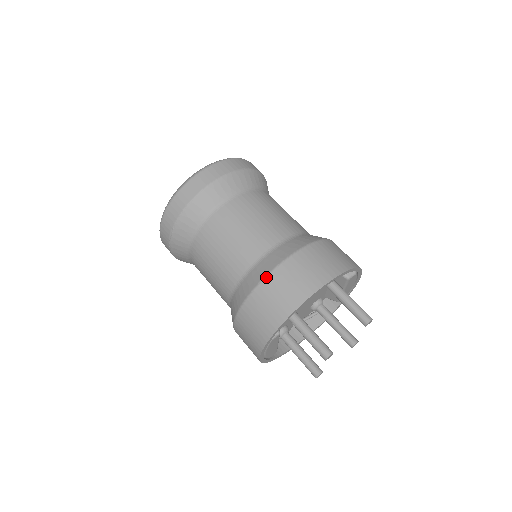
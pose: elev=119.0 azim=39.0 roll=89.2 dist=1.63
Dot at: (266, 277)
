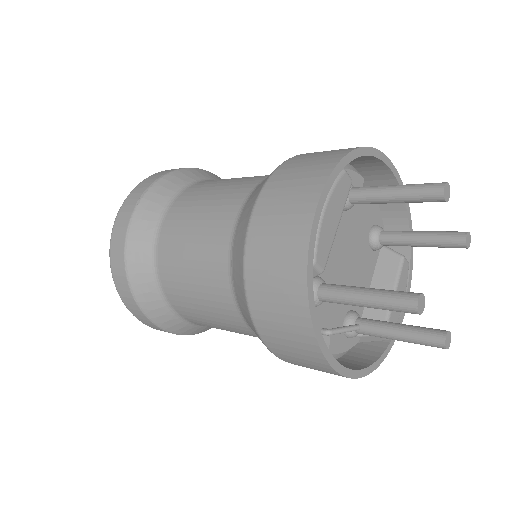
Dot at: occluded
